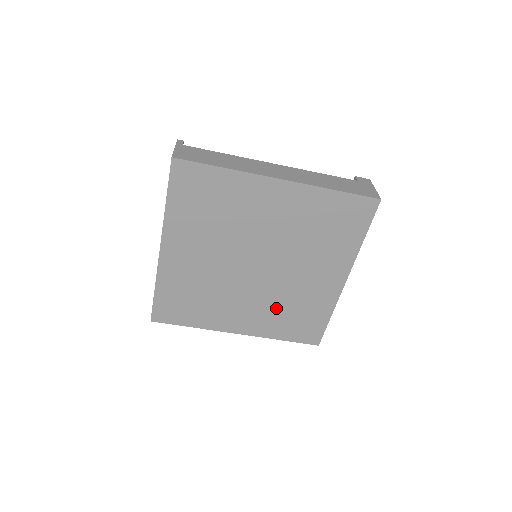
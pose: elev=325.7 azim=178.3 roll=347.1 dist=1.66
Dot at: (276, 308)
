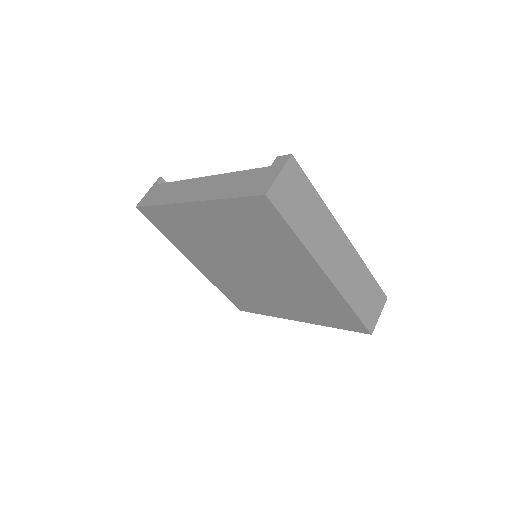
Dot at: (300, 301)
